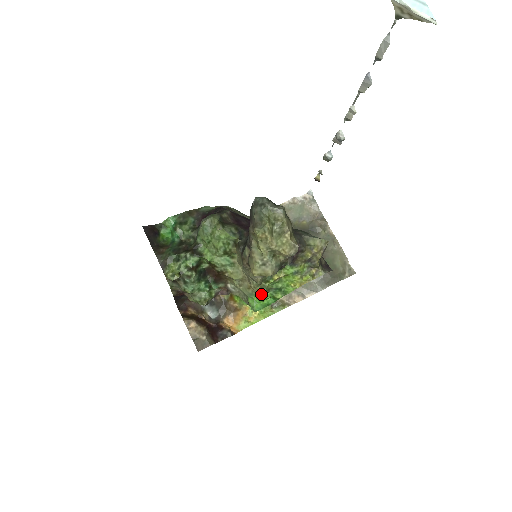
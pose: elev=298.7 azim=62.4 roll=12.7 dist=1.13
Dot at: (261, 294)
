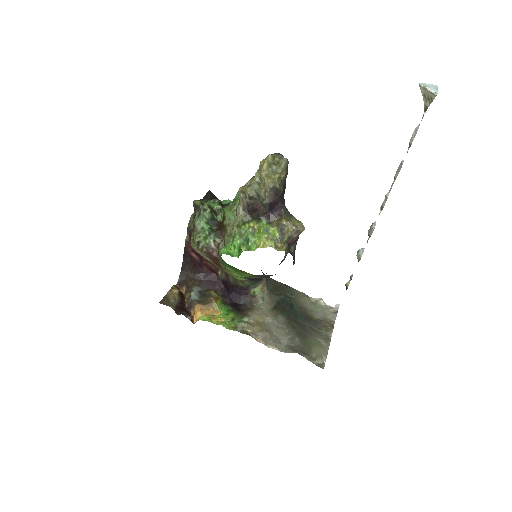
Dot at: (234, 233)
